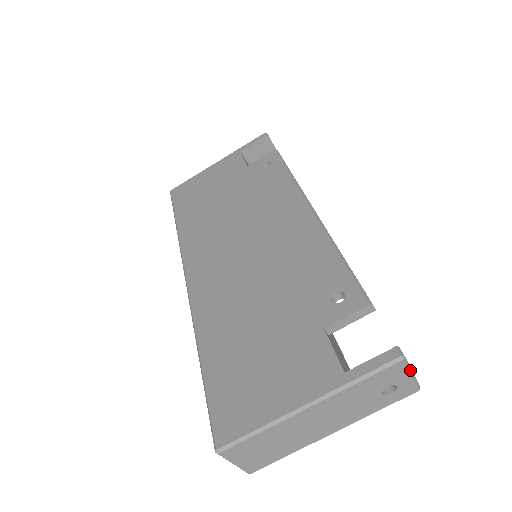
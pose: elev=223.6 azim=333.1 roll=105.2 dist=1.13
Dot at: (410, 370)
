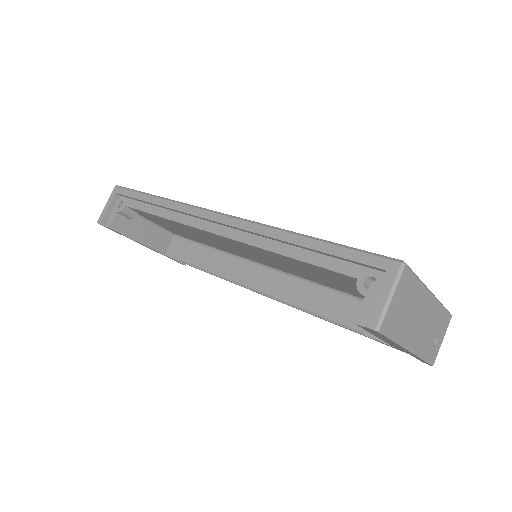
Dot at: (444, 335)
